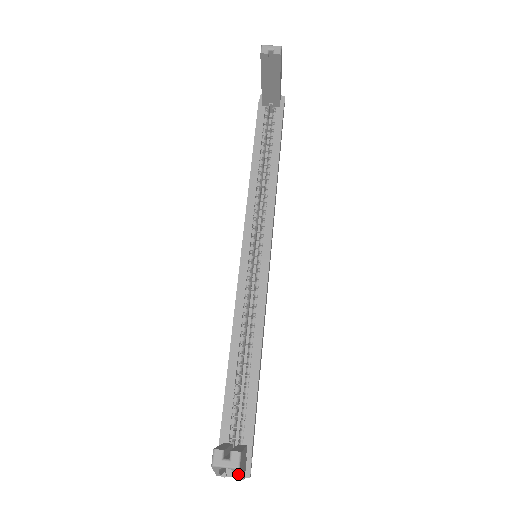
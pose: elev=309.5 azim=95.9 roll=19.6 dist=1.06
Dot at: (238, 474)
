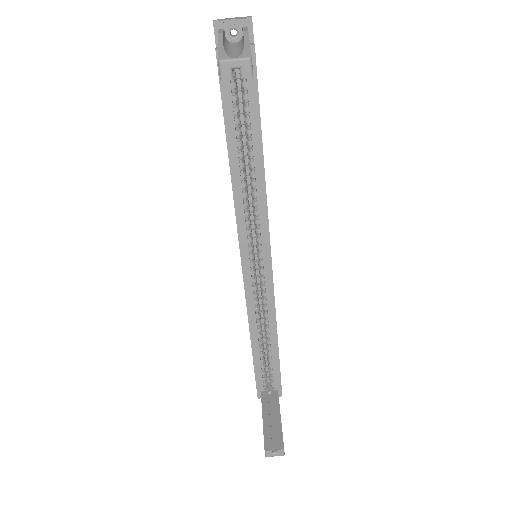
Dot at: occluded
